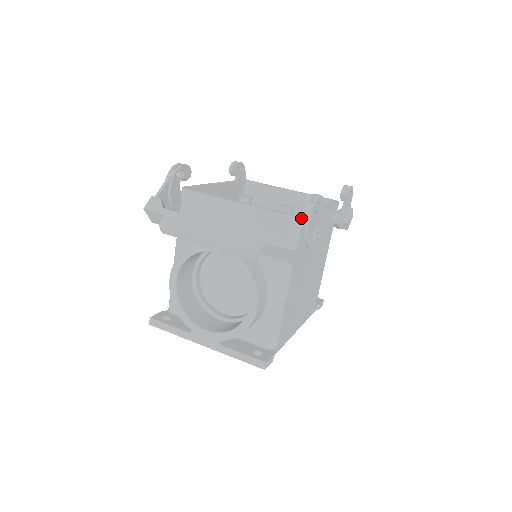
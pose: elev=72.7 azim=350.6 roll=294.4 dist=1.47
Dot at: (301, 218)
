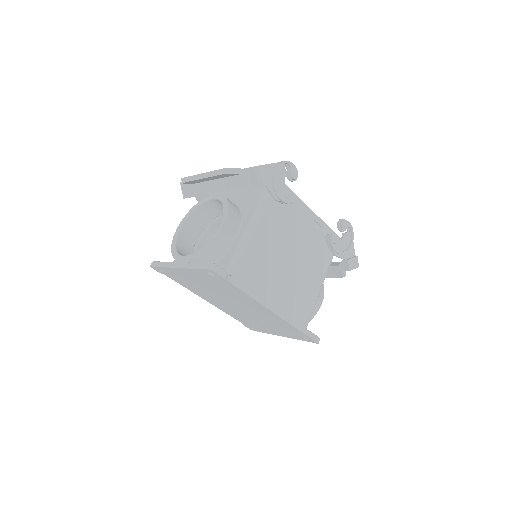
Dot at: occluded
